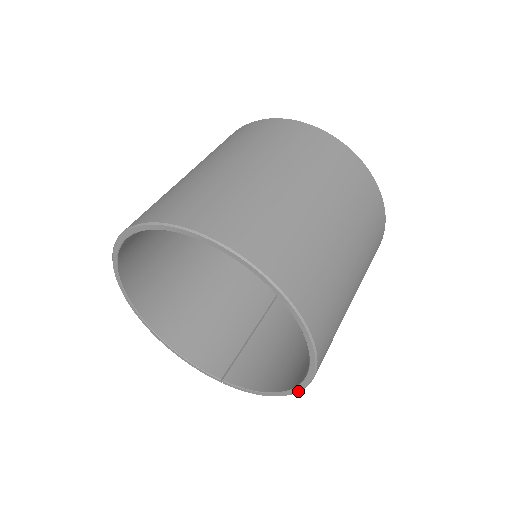
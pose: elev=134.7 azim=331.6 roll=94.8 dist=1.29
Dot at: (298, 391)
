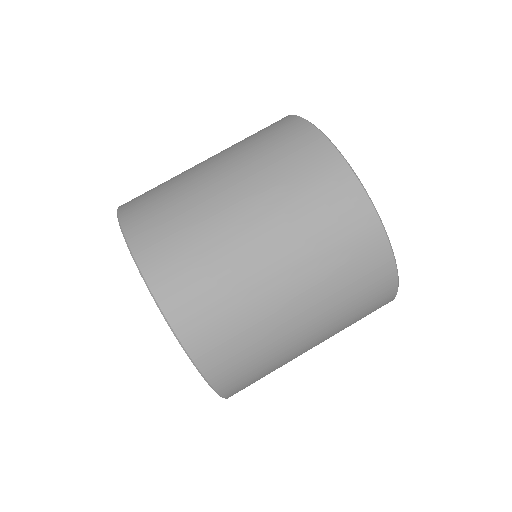
Dot at: occluded
